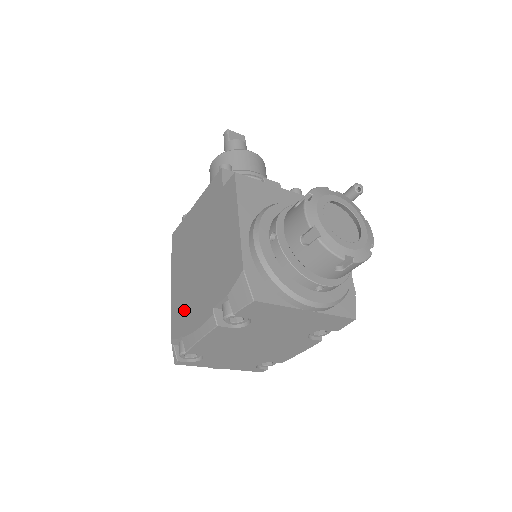
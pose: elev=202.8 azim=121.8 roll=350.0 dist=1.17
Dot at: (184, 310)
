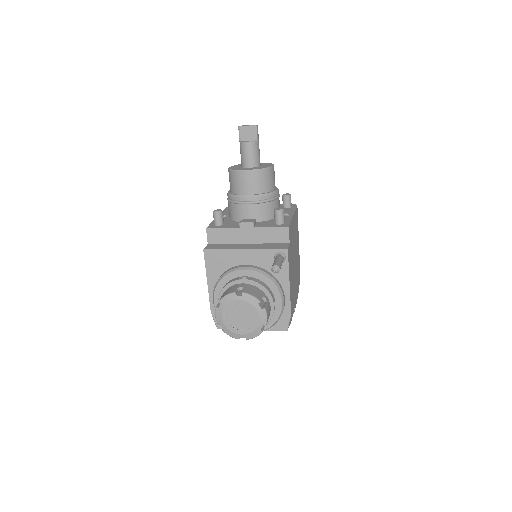
Dot at: occluded
